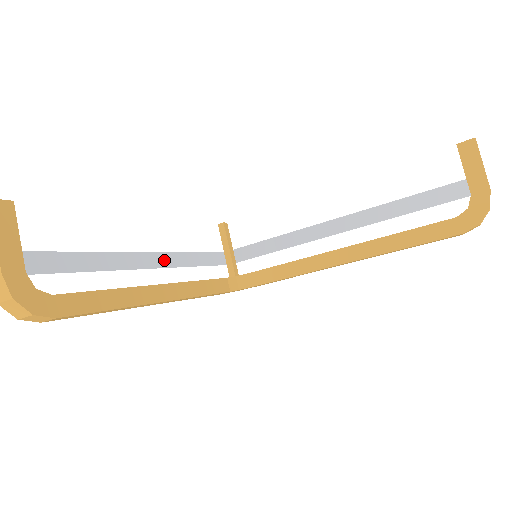
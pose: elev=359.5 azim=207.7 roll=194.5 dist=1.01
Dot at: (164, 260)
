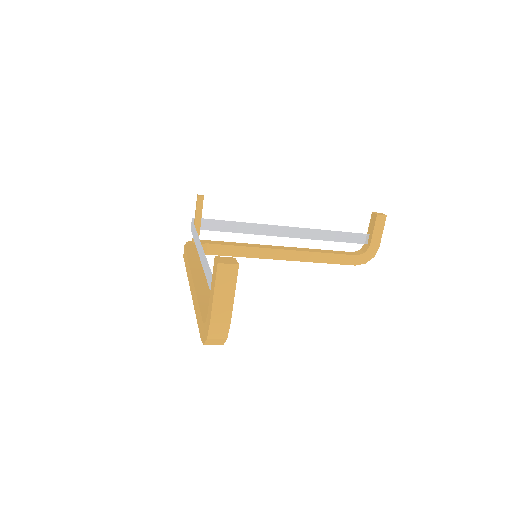
Dot at: (199, 249)
